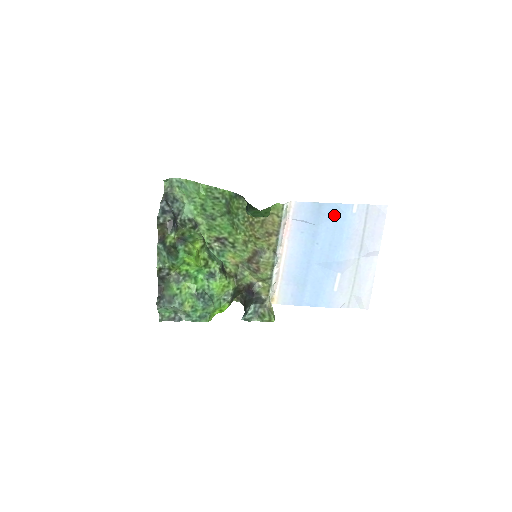
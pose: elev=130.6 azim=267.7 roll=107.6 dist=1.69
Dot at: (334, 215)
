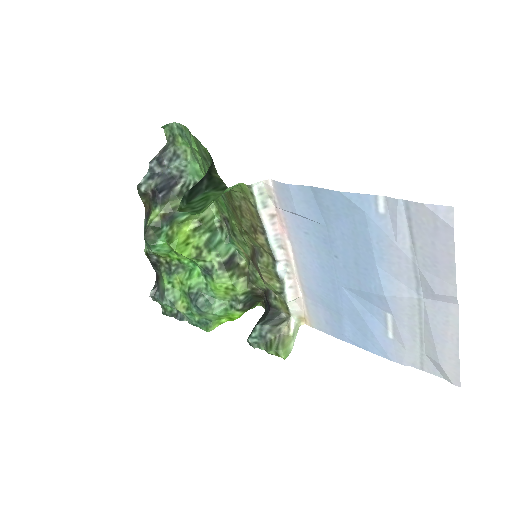
Dot at: (346, 212)
